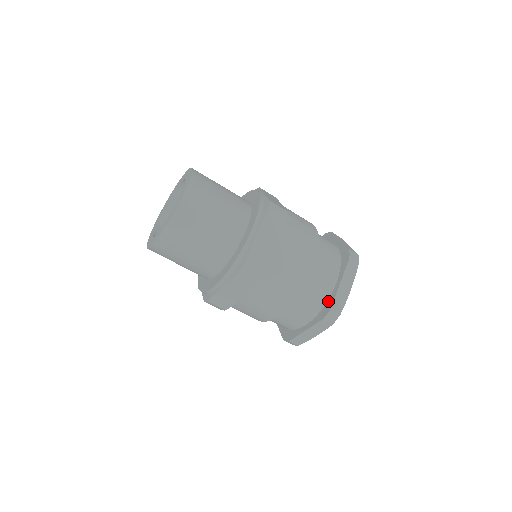
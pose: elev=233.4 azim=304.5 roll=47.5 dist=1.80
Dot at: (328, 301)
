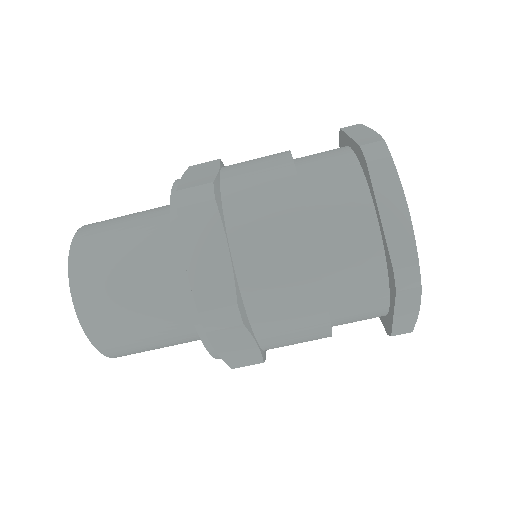
Dot at: (385, 256)
